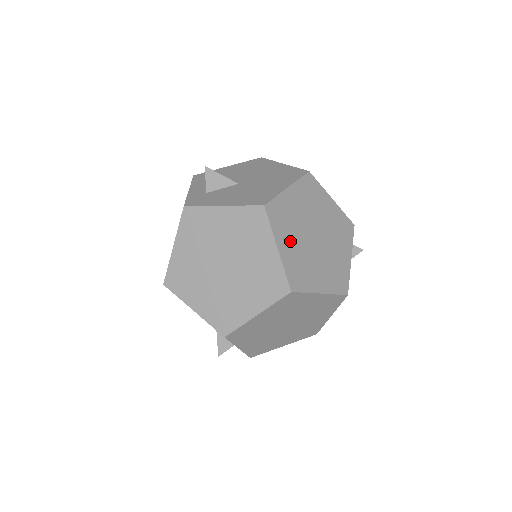
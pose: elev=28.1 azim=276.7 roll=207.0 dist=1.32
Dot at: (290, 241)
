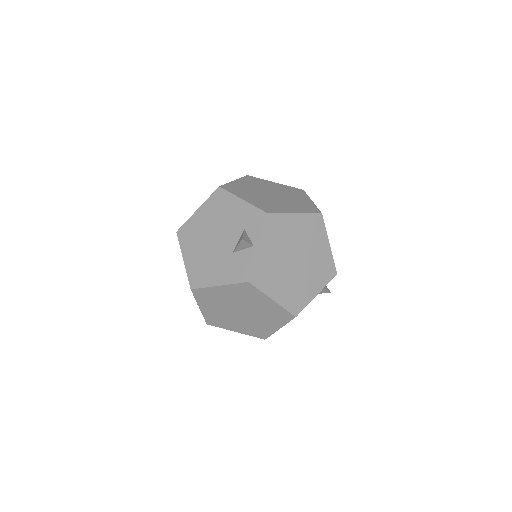
Dot at: occluded
